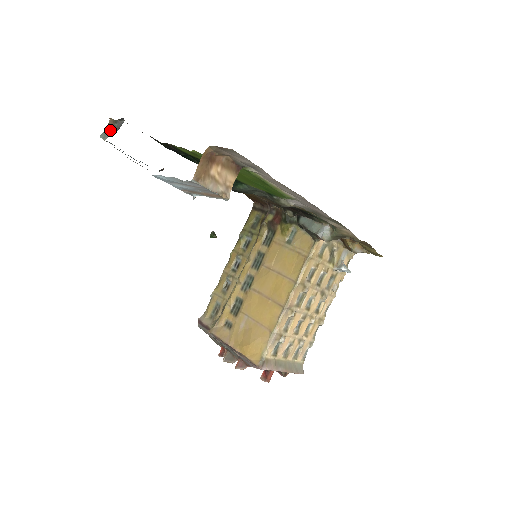
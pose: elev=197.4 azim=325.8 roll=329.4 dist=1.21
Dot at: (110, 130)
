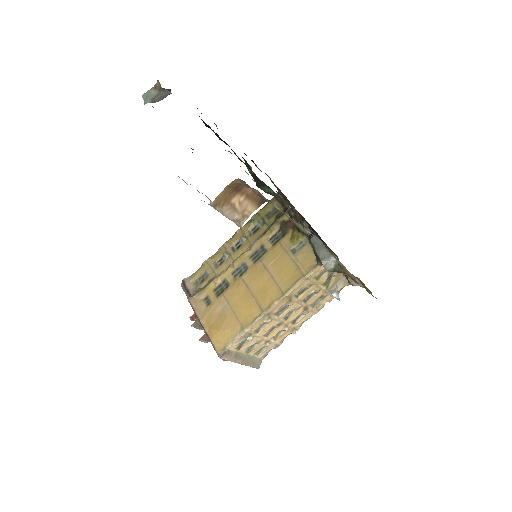
Dot at: (154, 94)
